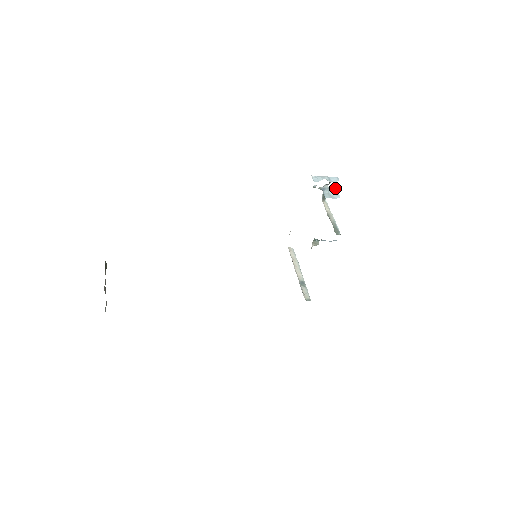
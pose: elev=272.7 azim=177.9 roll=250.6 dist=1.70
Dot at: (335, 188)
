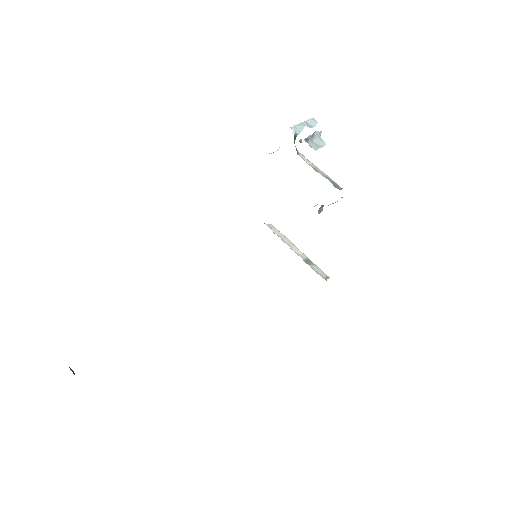
Dot at: (317, 133)
